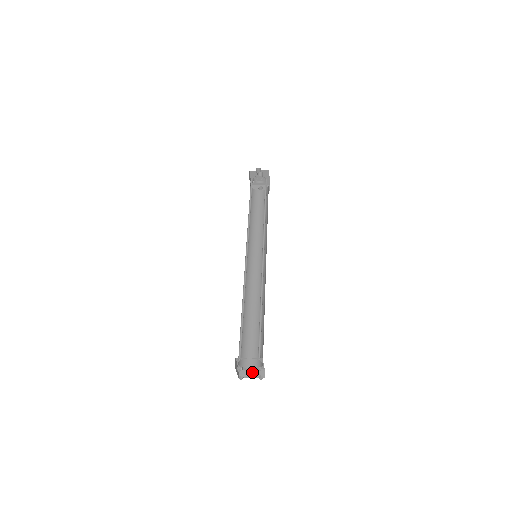
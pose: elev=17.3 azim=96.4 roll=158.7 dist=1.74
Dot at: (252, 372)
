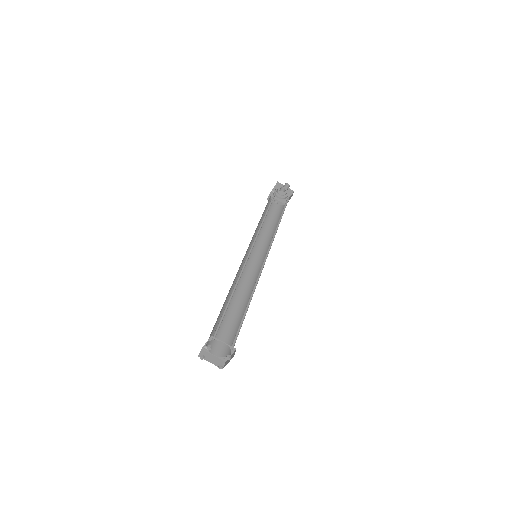
Dot at: (213, 358)
